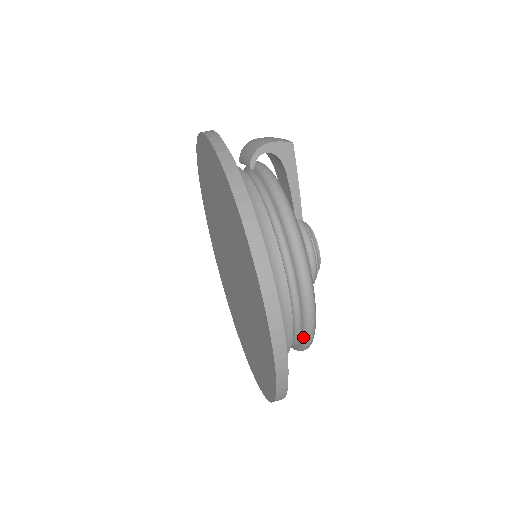
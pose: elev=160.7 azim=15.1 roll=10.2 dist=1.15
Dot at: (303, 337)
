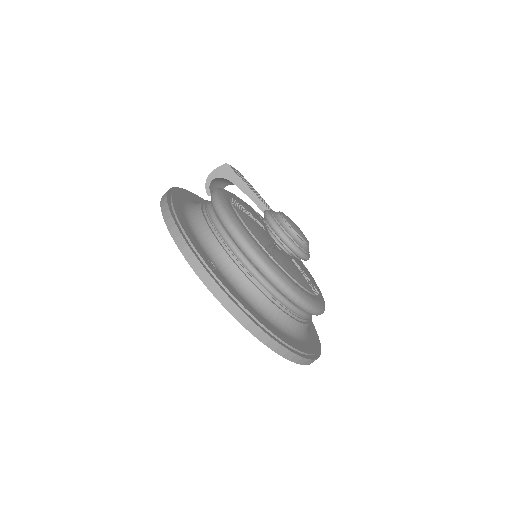
Dot at: (273, 285)
